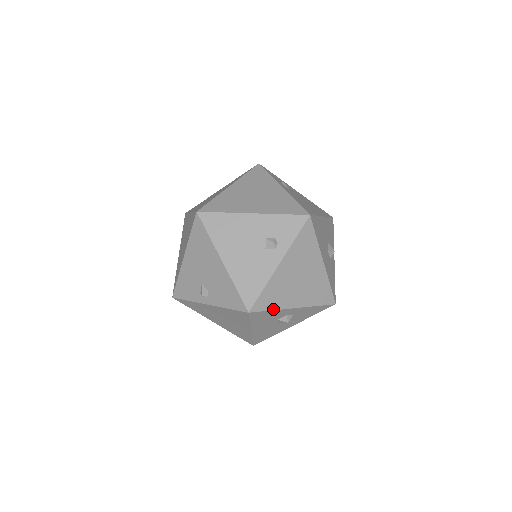
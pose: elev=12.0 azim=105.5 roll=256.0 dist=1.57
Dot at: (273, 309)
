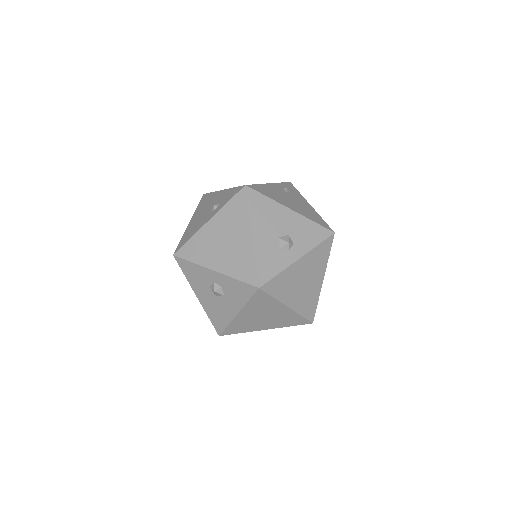
Dot at: (194, 262)
